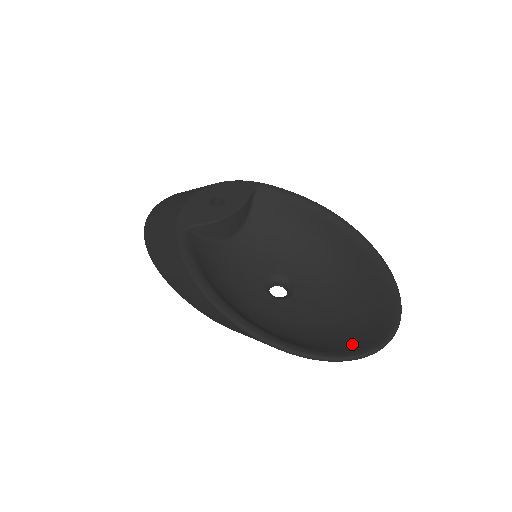
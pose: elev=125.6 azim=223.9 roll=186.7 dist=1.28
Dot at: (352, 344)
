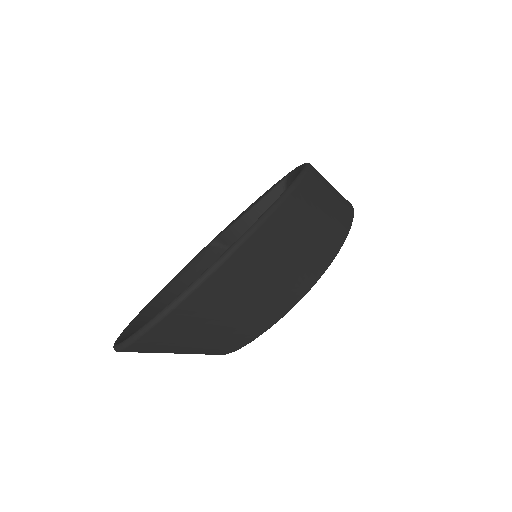
Dot at: occluded
